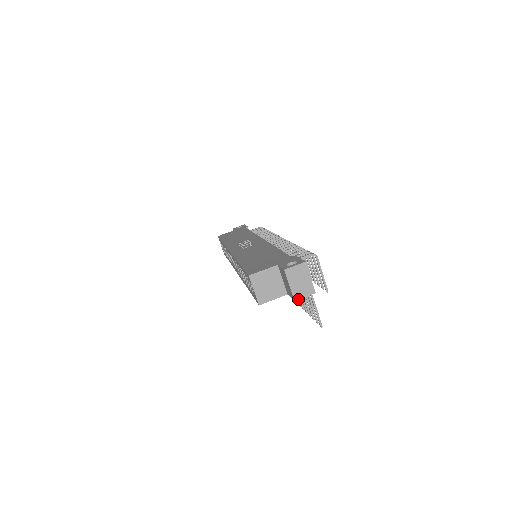
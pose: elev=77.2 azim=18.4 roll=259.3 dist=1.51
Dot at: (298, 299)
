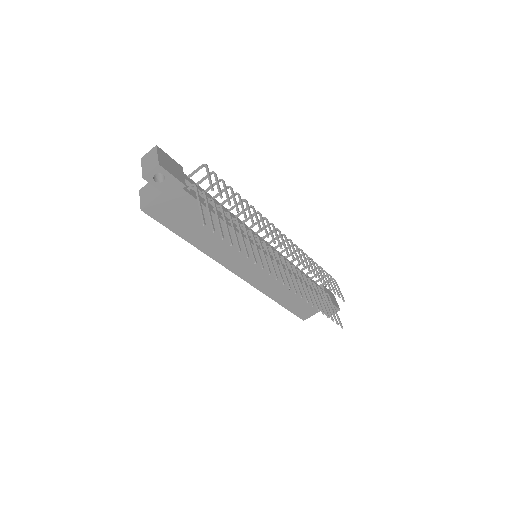
Dot at: (145, 175)
